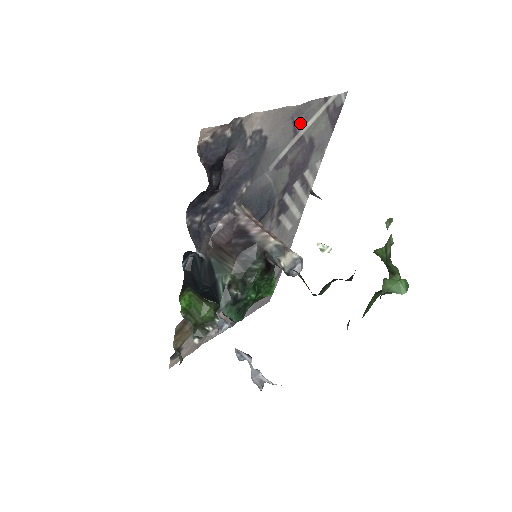
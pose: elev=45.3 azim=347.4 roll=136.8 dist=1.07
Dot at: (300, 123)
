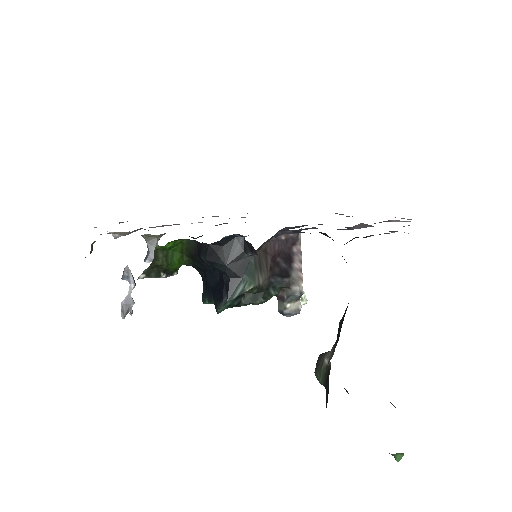
Dot at: occluded
